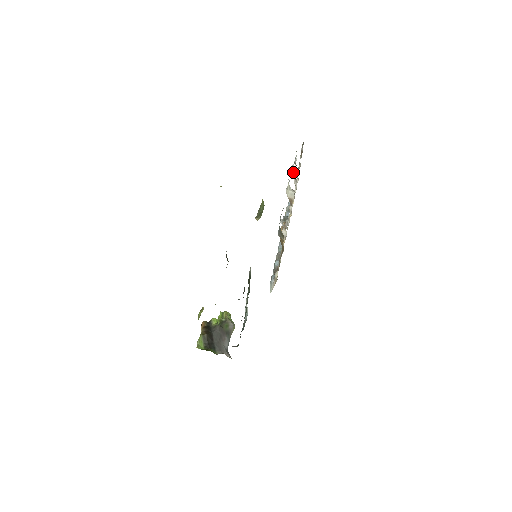
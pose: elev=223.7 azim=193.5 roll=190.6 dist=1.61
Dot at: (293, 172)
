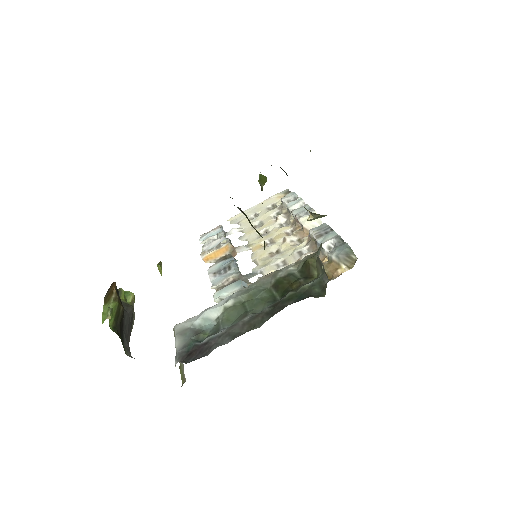
Dot at: (296, 207)
